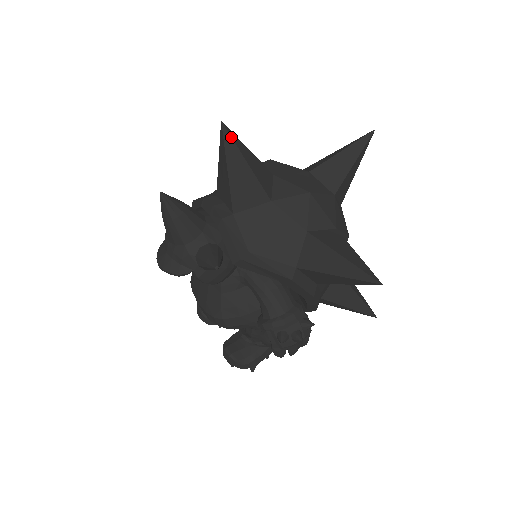
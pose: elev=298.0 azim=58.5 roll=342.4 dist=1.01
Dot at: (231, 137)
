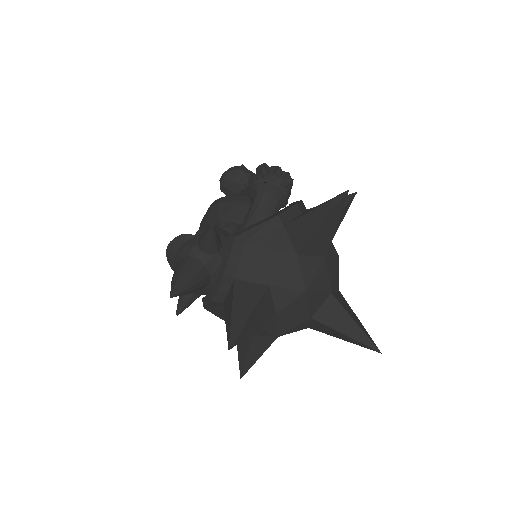
Dot at: (233, 345)
